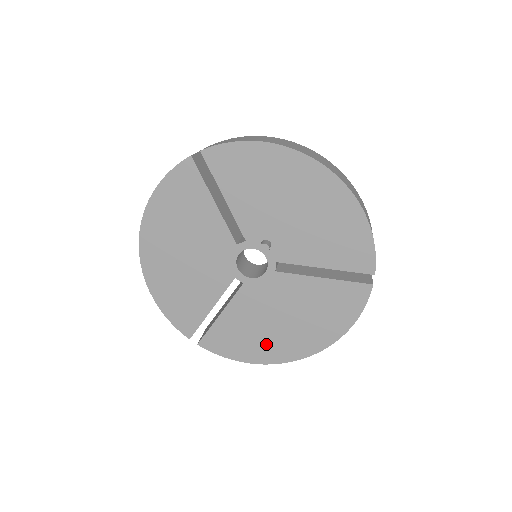
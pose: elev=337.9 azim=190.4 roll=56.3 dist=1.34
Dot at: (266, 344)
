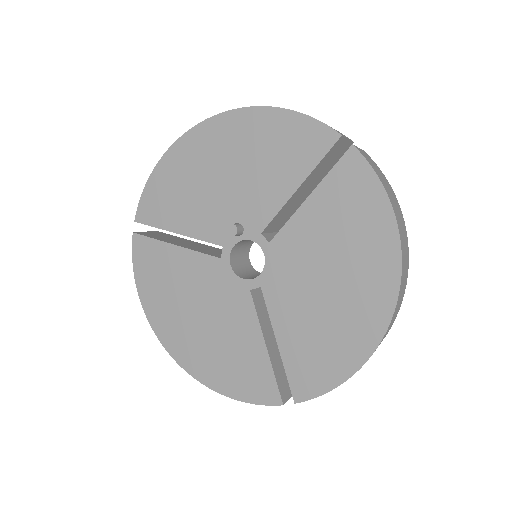
Dot at: (346, 327)
